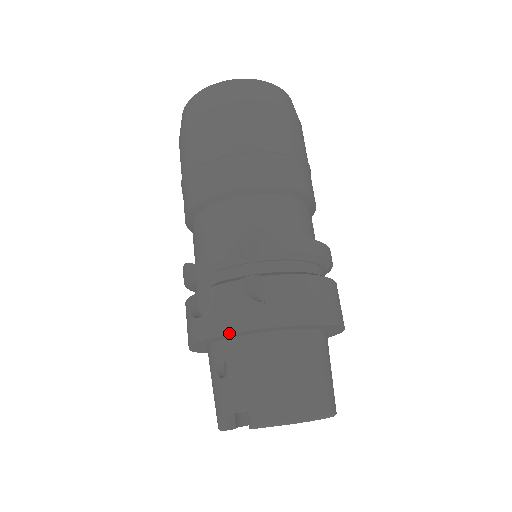
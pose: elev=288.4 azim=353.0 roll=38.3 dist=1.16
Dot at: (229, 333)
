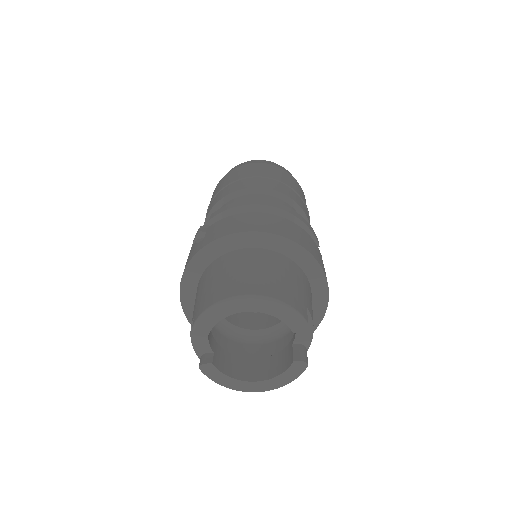
Dot at: (183, 272)
